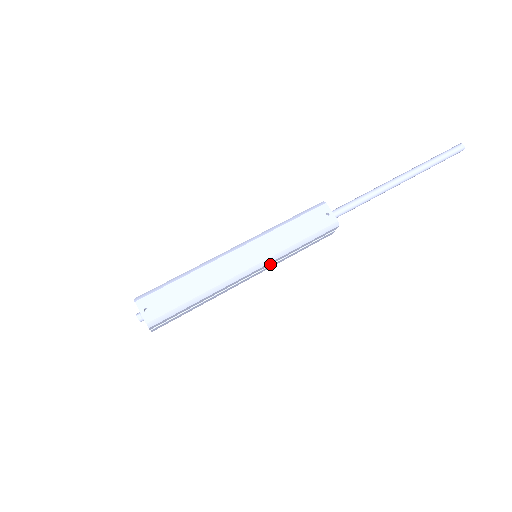
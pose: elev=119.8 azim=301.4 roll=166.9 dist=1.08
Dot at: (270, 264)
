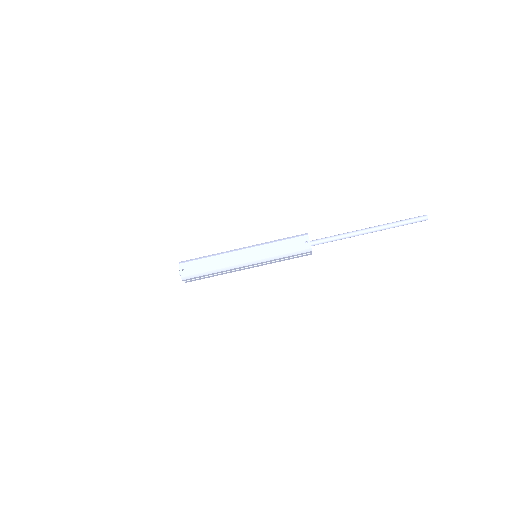
Dot at: (262, 263)
